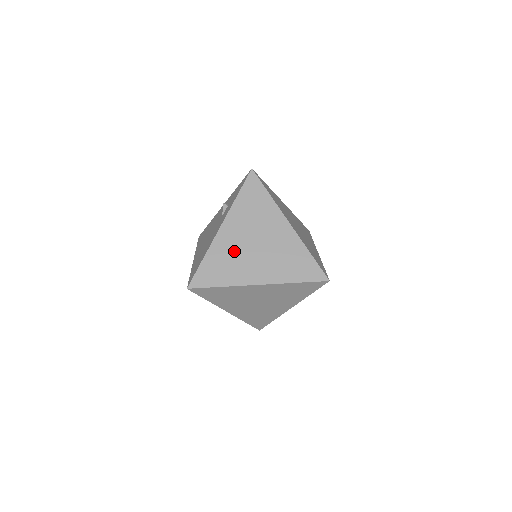
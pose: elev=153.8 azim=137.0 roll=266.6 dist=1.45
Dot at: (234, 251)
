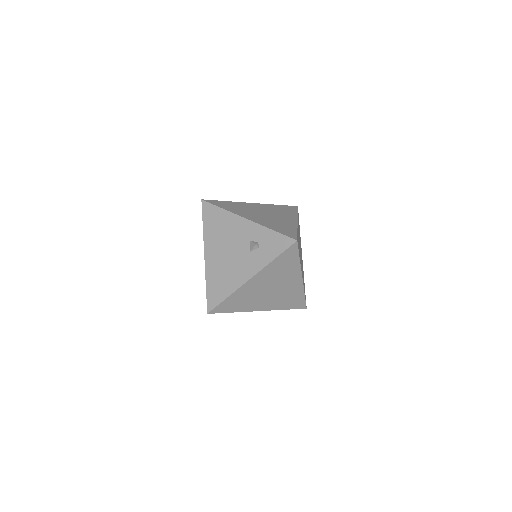
Dot at: (253, 293)
